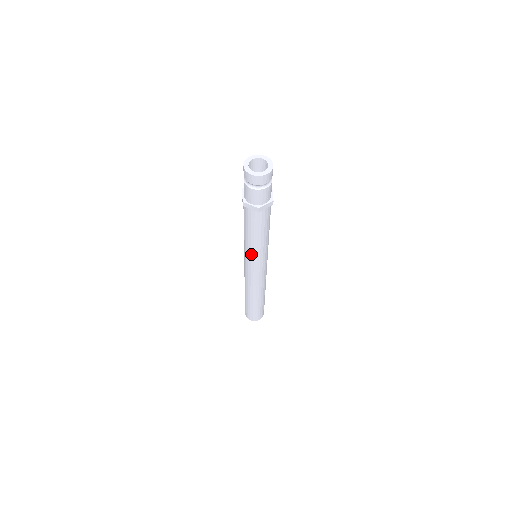
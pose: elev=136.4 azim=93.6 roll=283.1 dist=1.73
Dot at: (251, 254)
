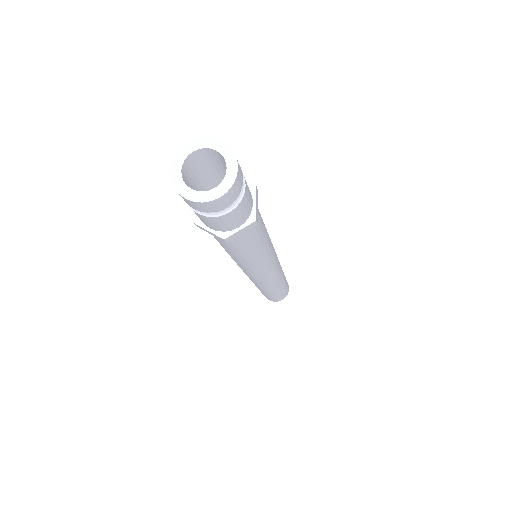
Dot at: (262, 266)
